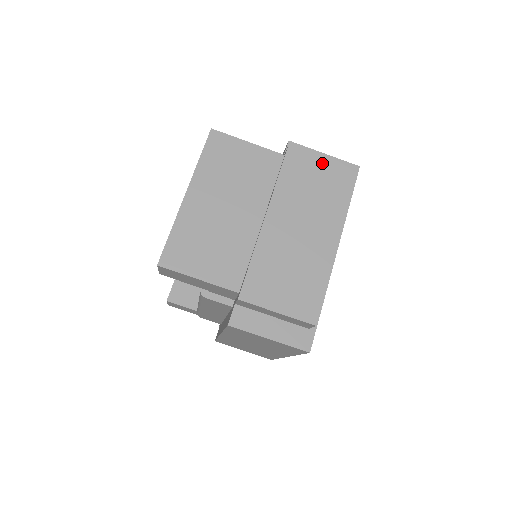
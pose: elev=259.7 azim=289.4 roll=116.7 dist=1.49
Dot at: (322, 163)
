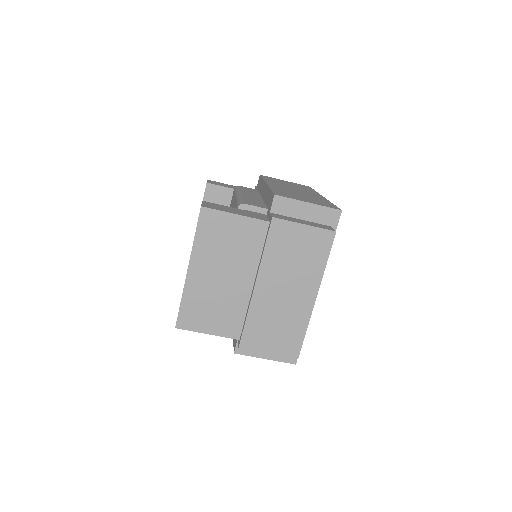
Dot at: (303, 229)
